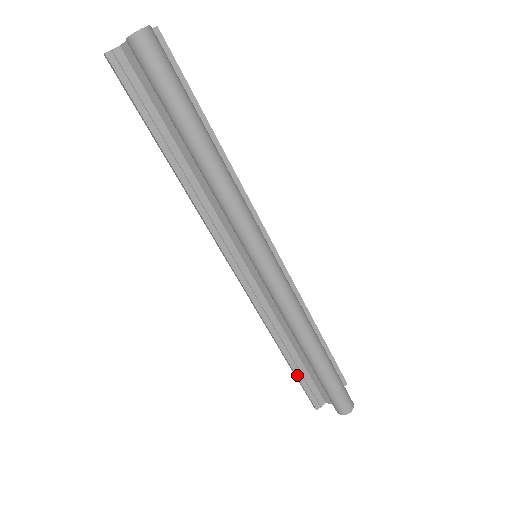
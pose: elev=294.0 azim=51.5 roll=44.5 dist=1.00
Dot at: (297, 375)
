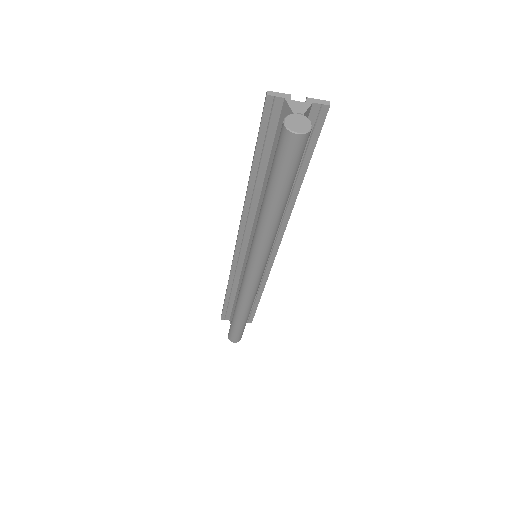
Dot at: (225, 303)
